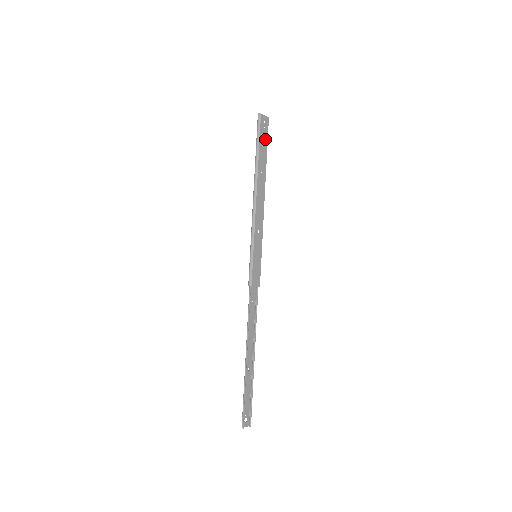
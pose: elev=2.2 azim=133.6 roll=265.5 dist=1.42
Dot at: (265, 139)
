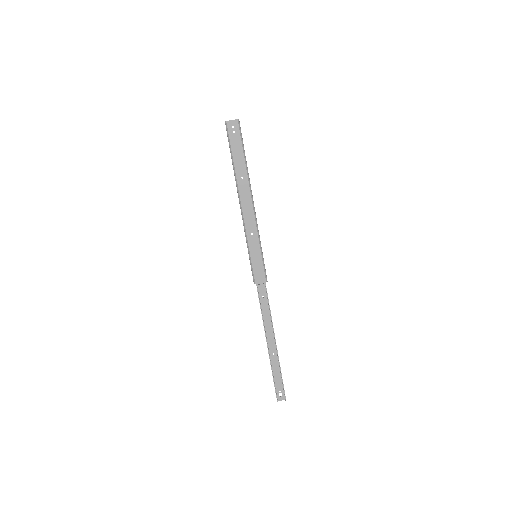
Dot at: (238, 143)
